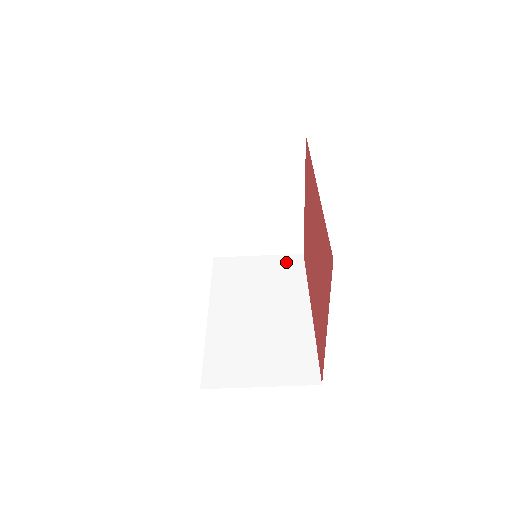
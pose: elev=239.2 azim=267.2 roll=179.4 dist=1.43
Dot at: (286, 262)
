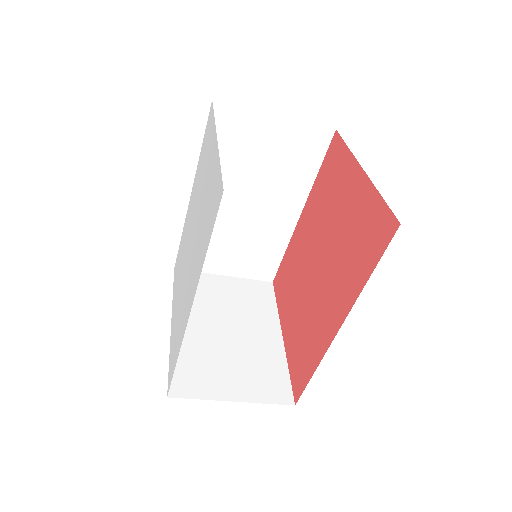
Dot at: (307, 140)
